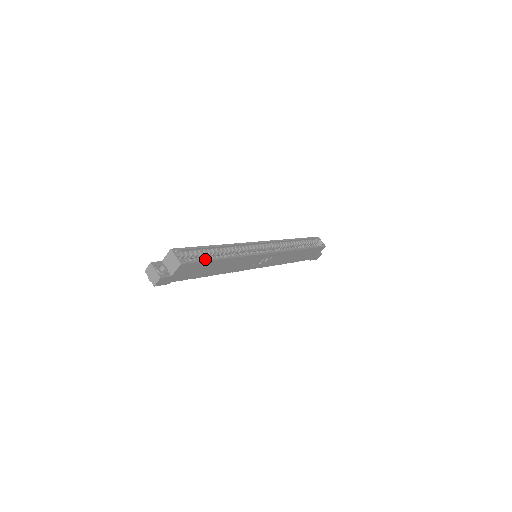
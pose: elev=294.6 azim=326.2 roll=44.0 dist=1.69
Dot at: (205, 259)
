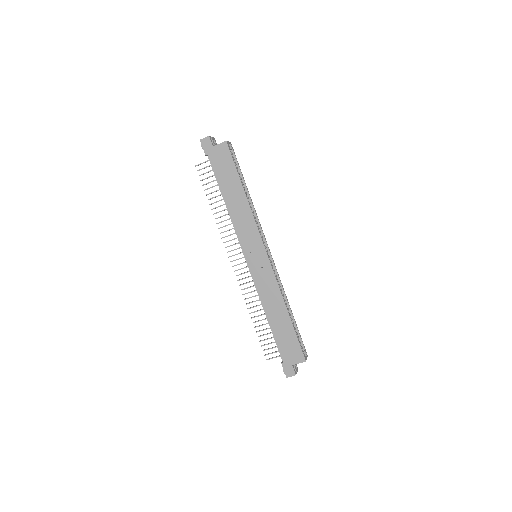
Dot at: occluded
